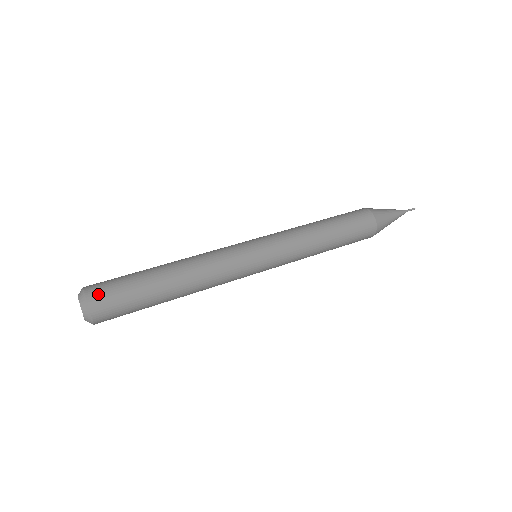
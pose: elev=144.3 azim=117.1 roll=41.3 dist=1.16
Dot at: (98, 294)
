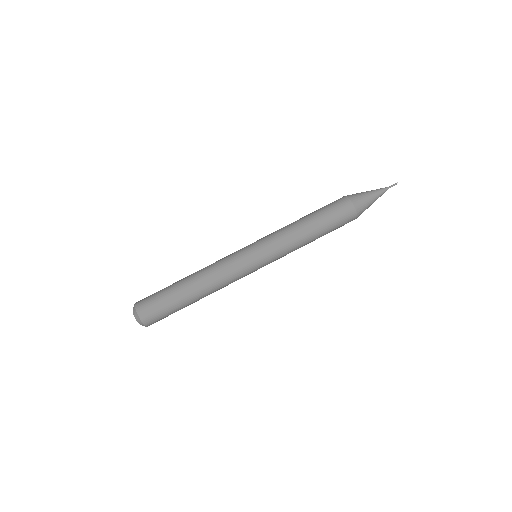
Dot at: (150, 320)
